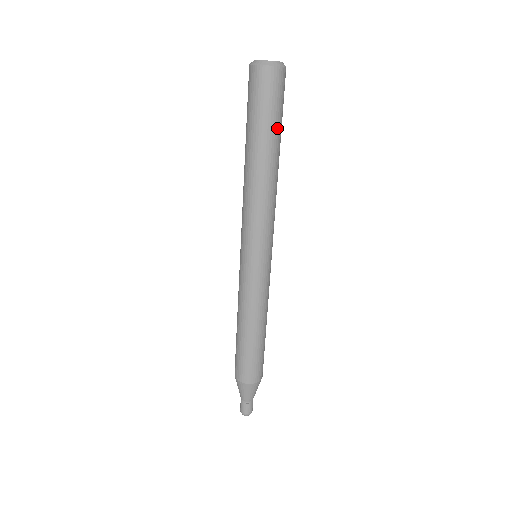
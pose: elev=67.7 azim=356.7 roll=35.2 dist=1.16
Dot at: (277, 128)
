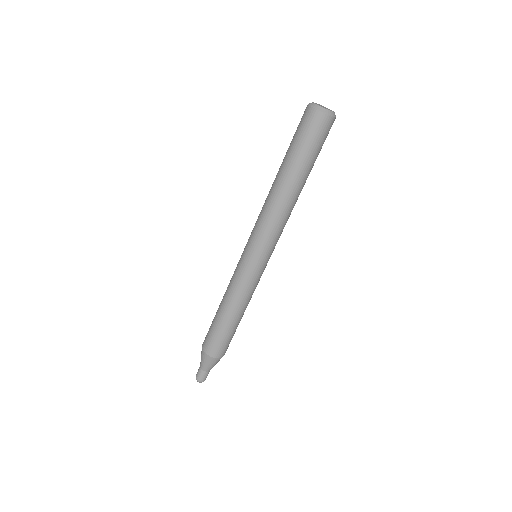
Dot at: (304, 160)
